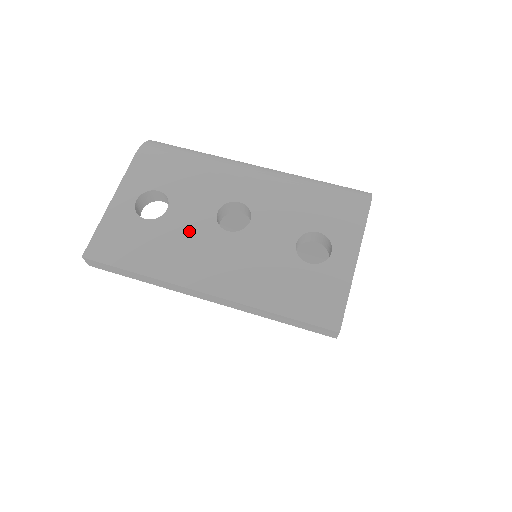
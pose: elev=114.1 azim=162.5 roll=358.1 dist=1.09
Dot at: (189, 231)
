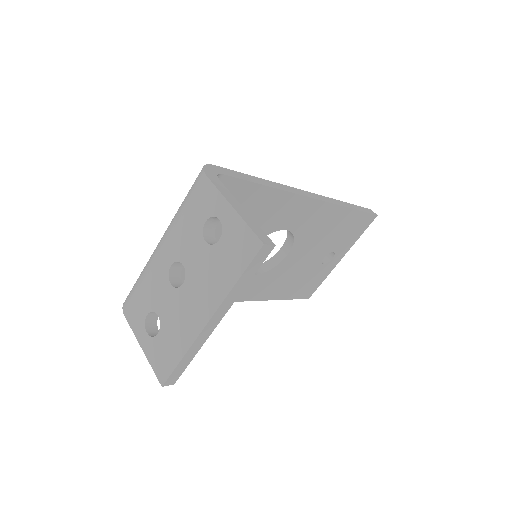
Dot at: (173, 310)
